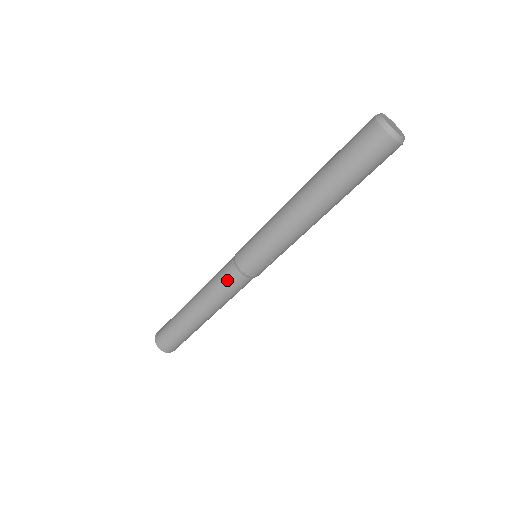
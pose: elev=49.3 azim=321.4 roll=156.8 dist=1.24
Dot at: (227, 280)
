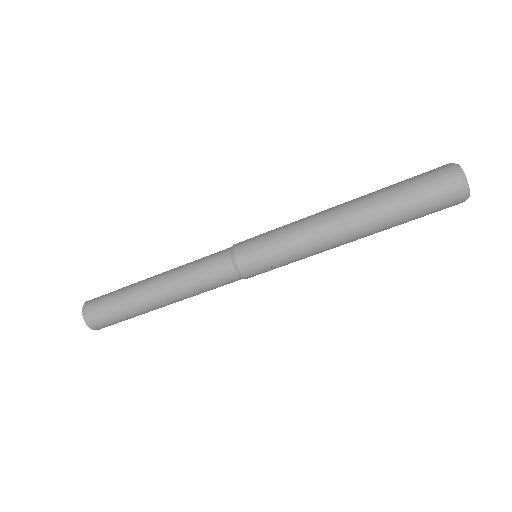
Dot at: (214, 269)
